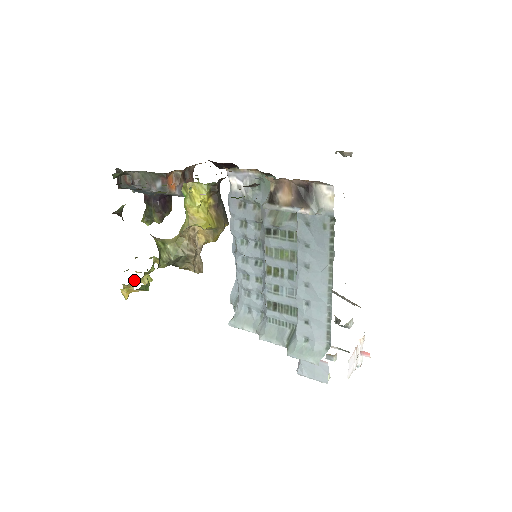
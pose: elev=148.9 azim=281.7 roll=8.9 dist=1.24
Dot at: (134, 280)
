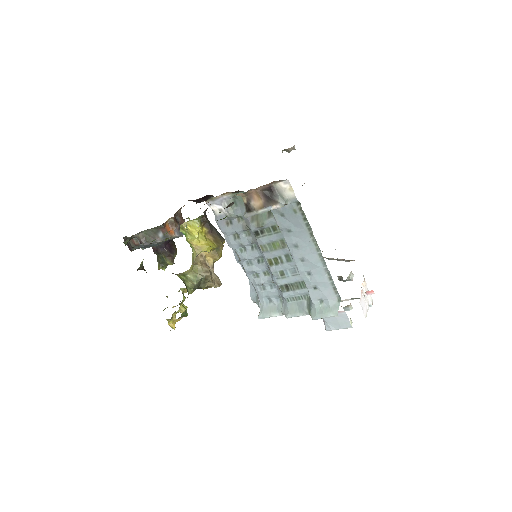
Dot at: (174, 313)
